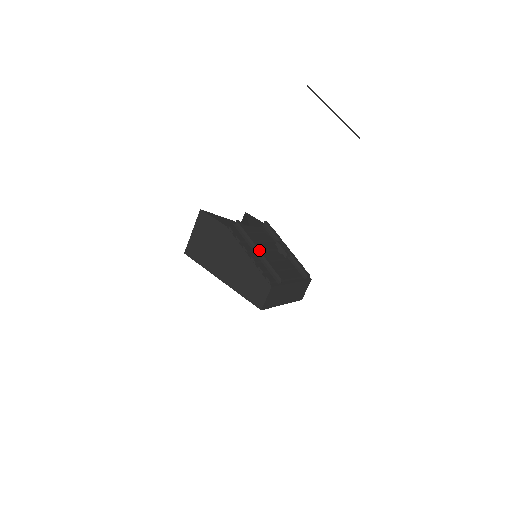
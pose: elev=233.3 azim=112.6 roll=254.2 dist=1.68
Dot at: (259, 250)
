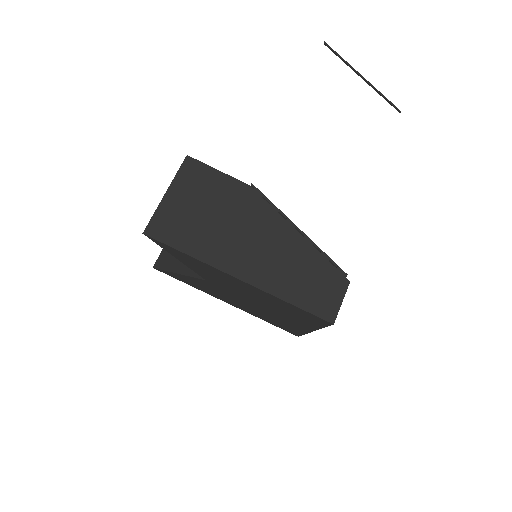
Dot at: (302, 231)
